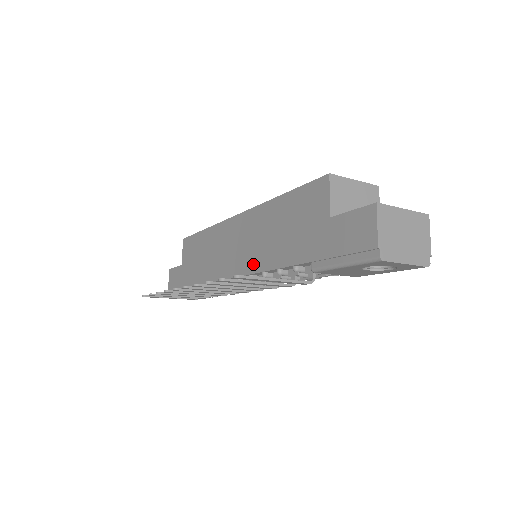
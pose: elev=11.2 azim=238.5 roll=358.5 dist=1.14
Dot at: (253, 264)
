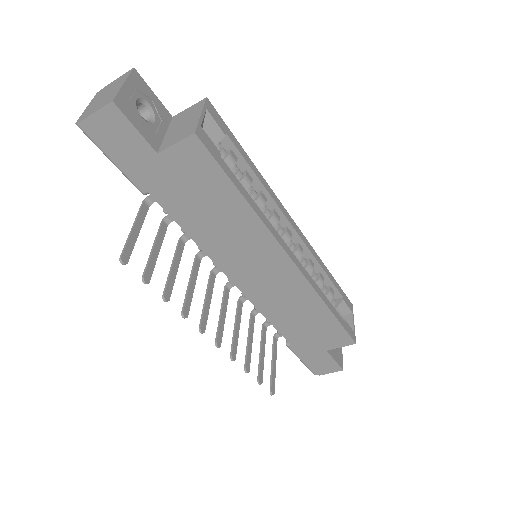
Dot at: (259, 301)
